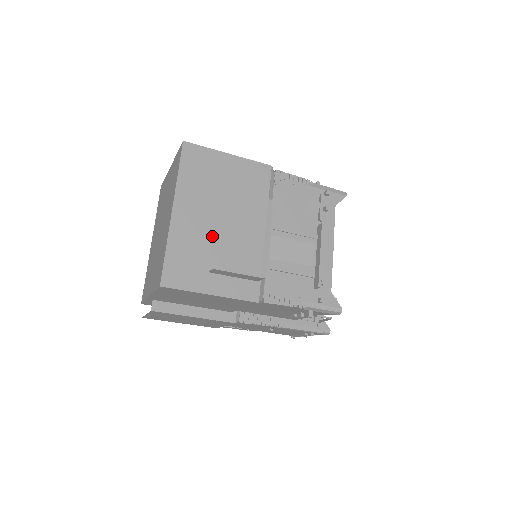
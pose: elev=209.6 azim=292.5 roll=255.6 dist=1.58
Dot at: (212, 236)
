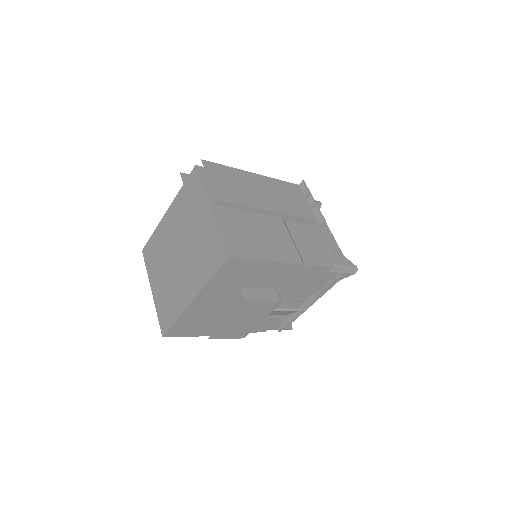
Dot at: (218, 311)
